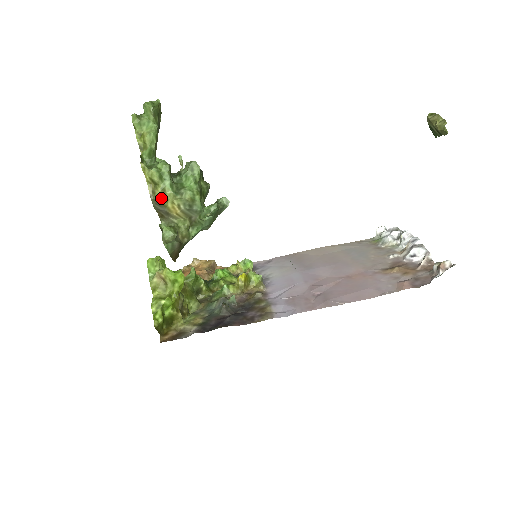
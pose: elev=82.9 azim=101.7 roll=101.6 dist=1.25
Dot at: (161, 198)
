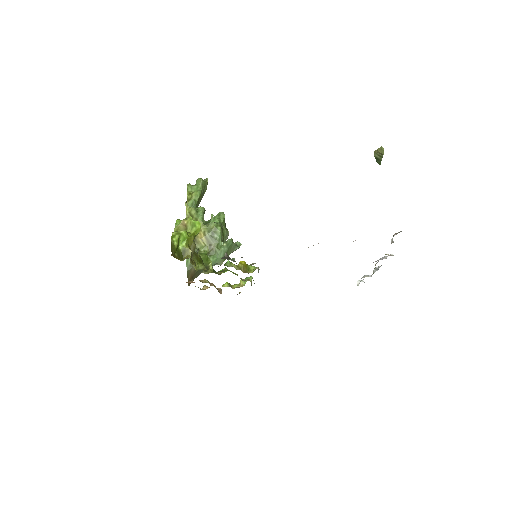
Dot at: occluded
